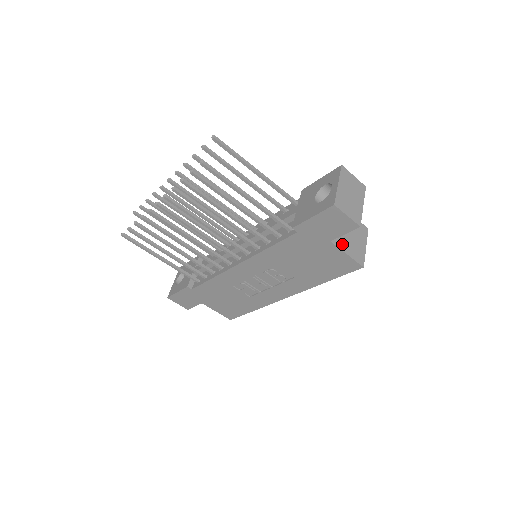
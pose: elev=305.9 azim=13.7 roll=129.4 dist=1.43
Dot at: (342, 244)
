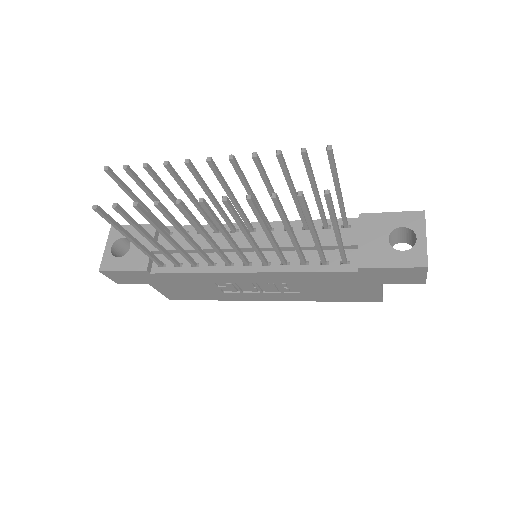
Dot at: occluded
